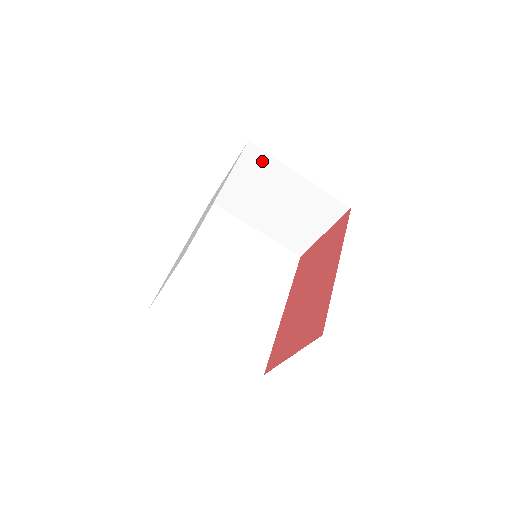
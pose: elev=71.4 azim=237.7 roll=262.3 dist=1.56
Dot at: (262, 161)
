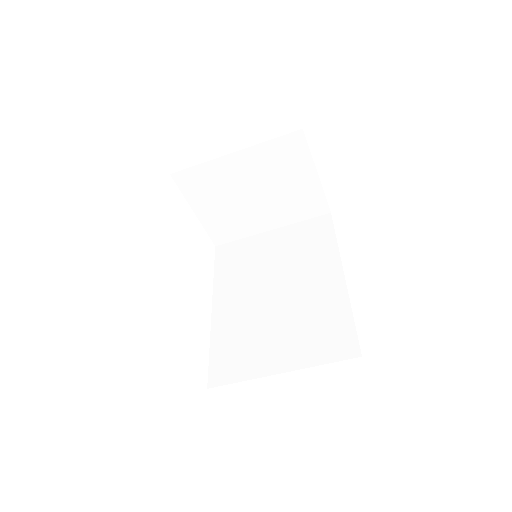
Dot at: (198, 176)
